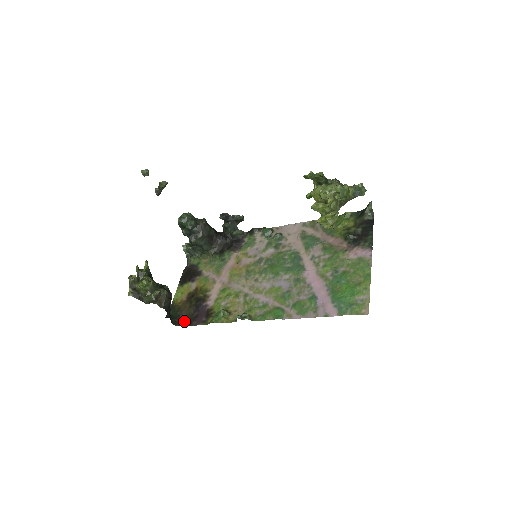
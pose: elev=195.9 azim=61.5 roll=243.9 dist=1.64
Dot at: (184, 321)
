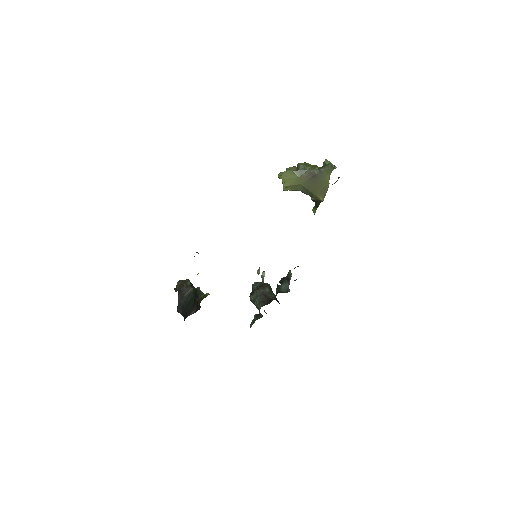
Dot at: occluded
